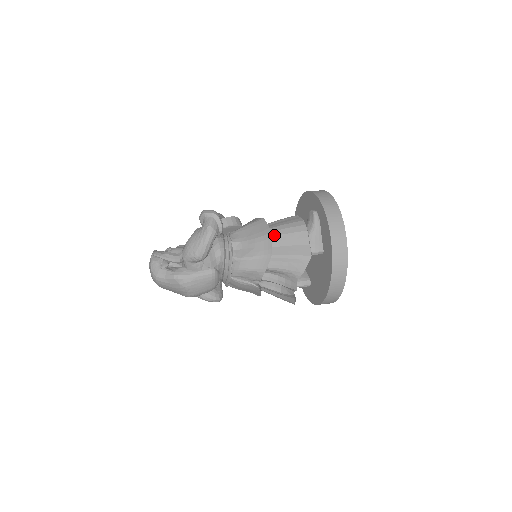
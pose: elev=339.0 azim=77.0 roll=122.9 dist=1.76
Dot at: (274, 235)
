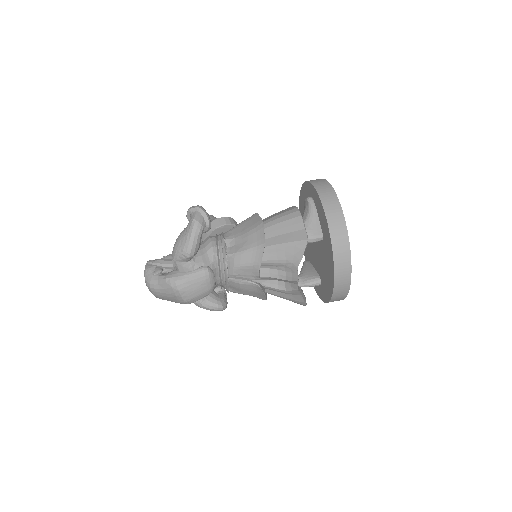
Dot at: (268, 226)
